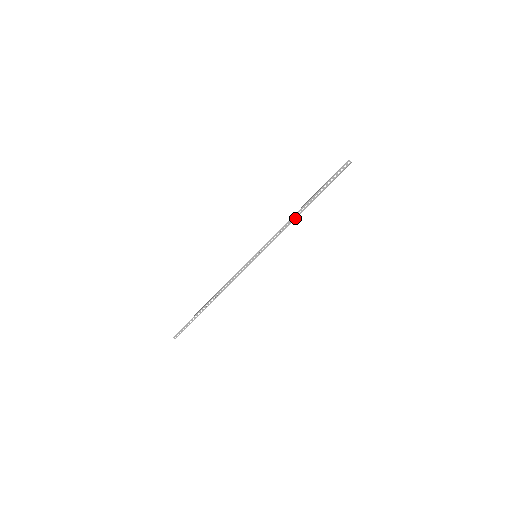
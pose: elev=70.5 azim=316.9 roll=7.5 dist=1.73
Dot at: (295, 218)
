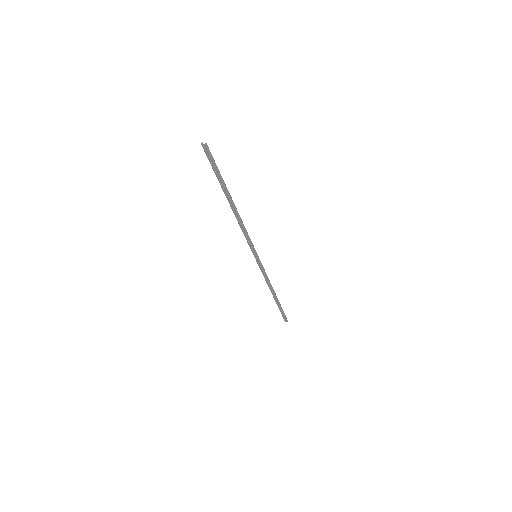
Dot at: (238, 217)
